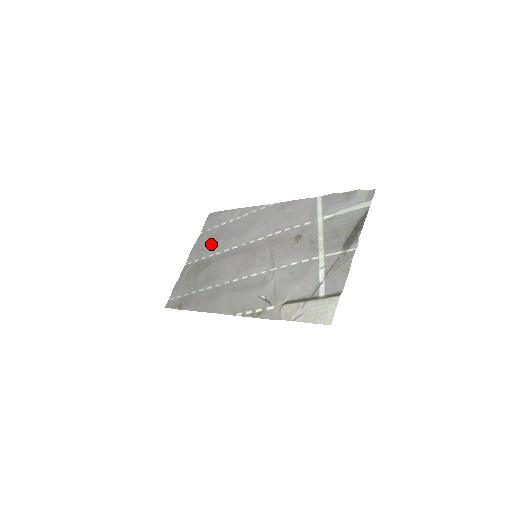
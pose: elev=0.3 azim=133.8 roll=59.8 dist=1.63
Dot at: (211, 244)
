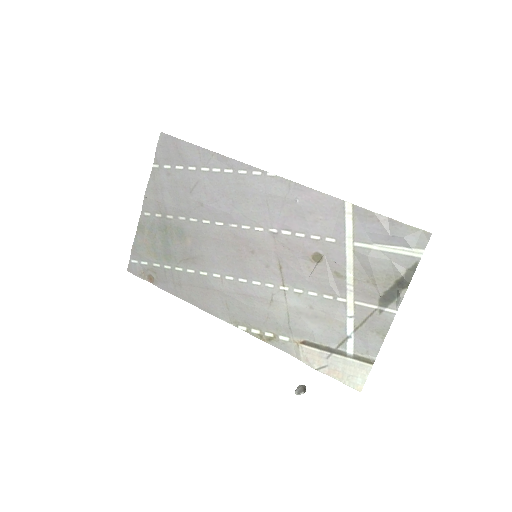
Dot at: (178, 200)
